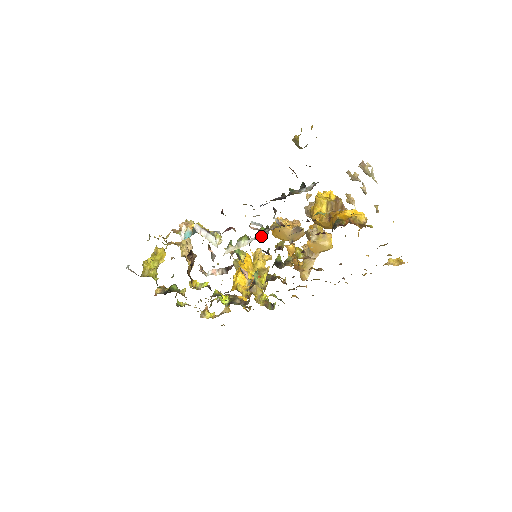
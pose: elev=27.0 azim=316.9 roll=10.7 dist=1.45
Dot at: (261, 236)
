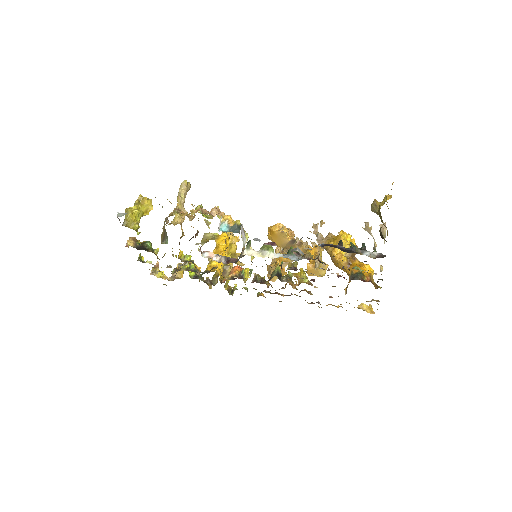
Dot at: (292, 258)
